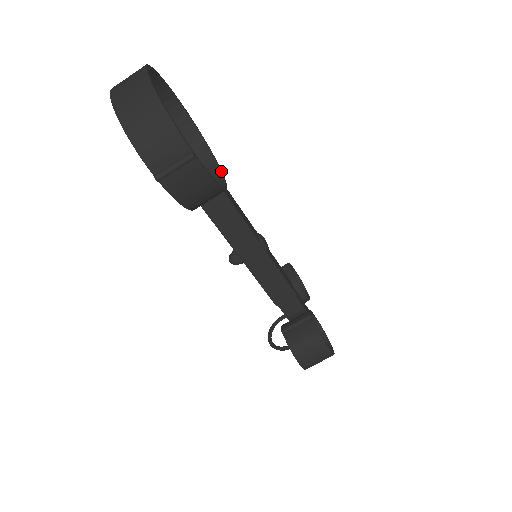
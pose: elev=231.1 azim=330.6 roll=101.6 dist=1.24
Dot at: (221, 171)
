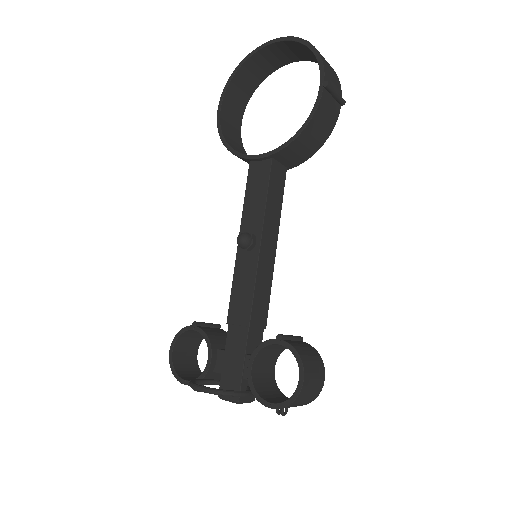
Dot at: occluded
